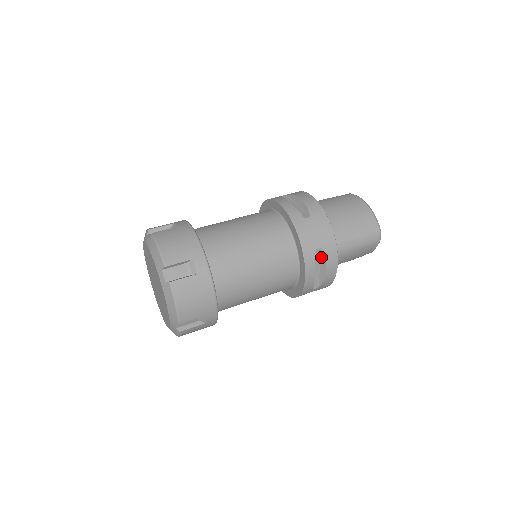
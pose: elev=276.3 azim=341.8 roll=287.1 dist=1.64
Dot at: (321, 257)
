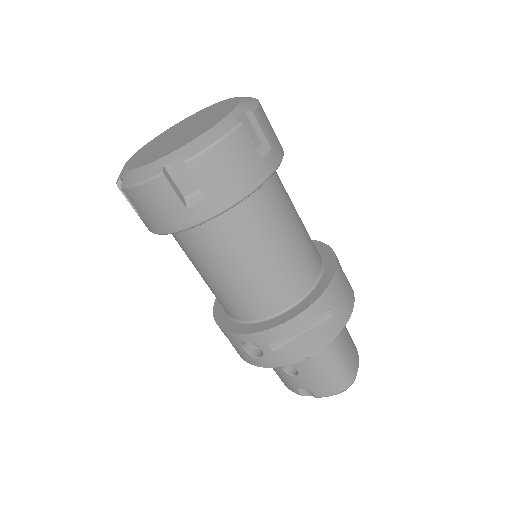
Dot at: (320, 323)
